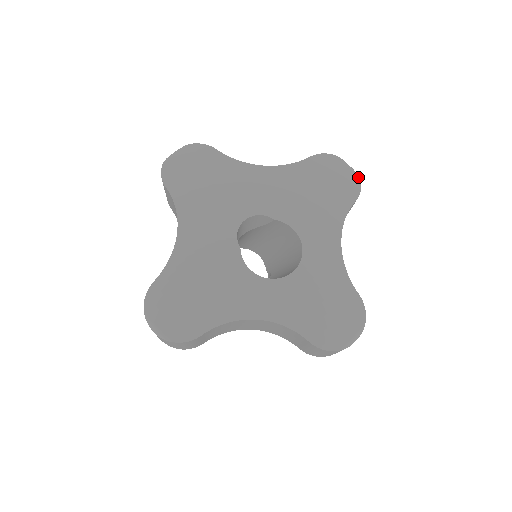
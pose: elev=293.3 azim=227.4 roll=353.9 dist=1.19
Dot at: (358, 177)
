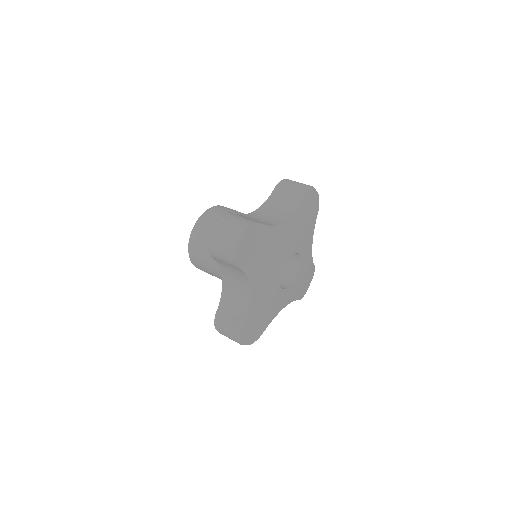
Dot at: occluded
